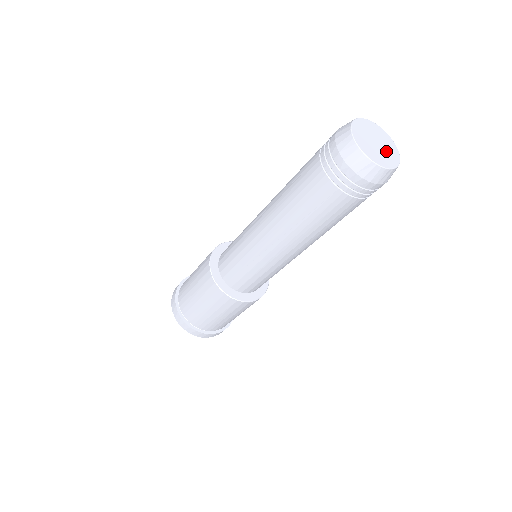
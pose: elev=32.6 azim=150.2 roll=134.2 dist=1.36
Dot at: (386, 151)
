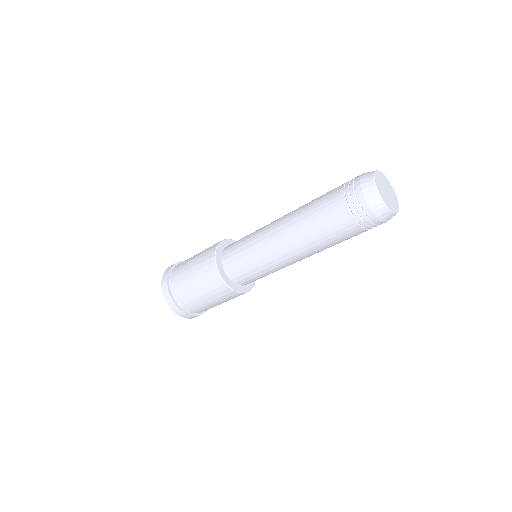
Dot at: (391, 200)
